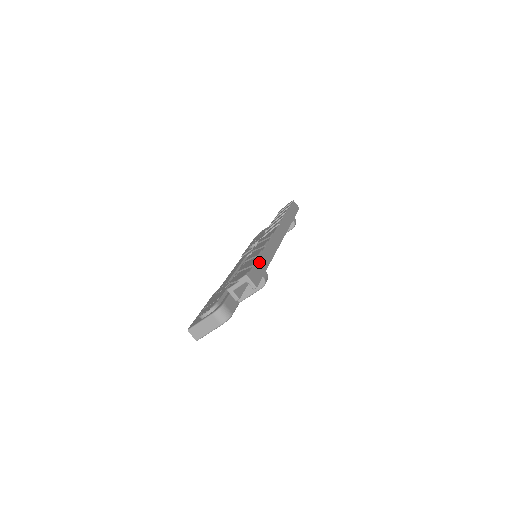
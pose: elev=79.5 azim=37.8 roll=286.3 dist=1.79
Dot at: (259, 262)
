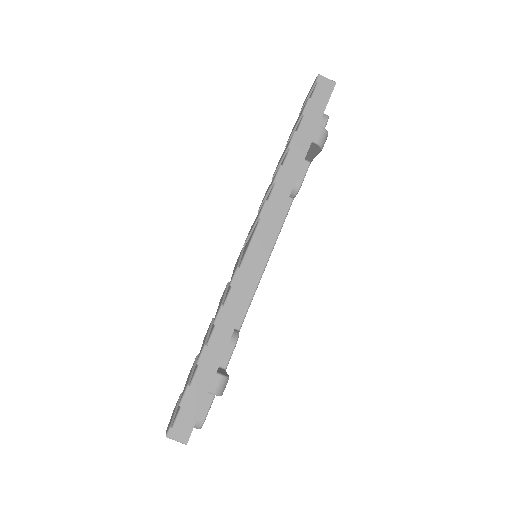
Dot at: (196, 381)
